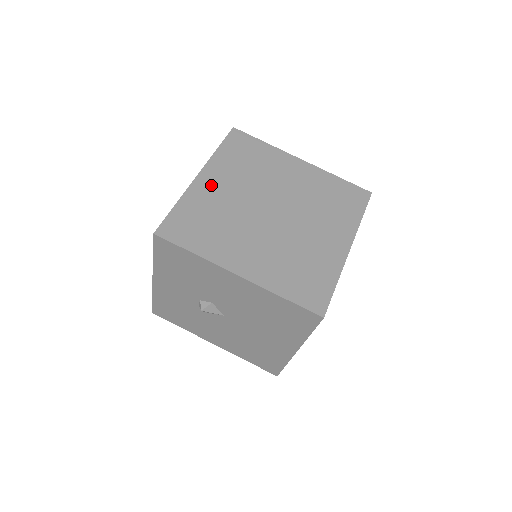
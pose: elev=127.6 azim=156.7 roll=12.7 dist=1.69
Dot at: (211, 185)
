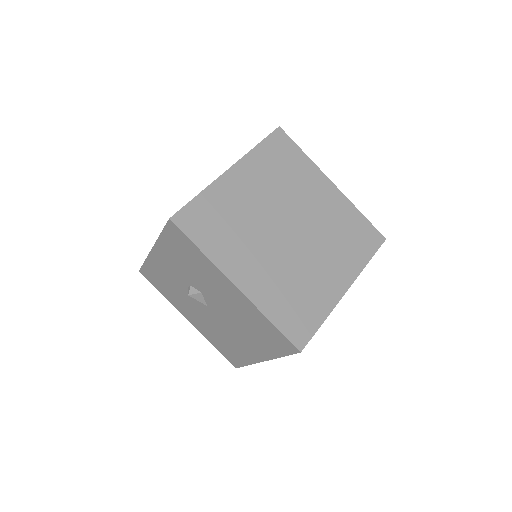
Dot at: (239, 183)
